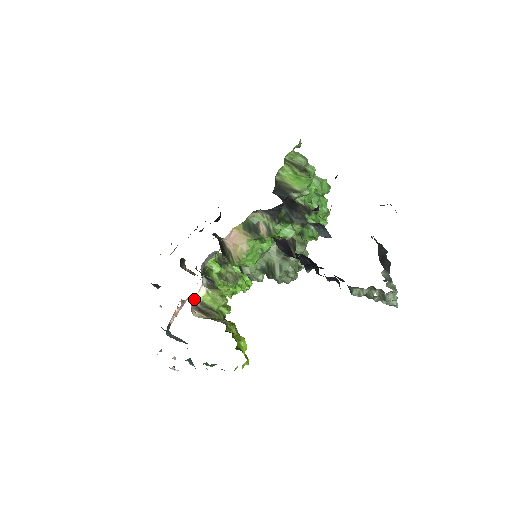
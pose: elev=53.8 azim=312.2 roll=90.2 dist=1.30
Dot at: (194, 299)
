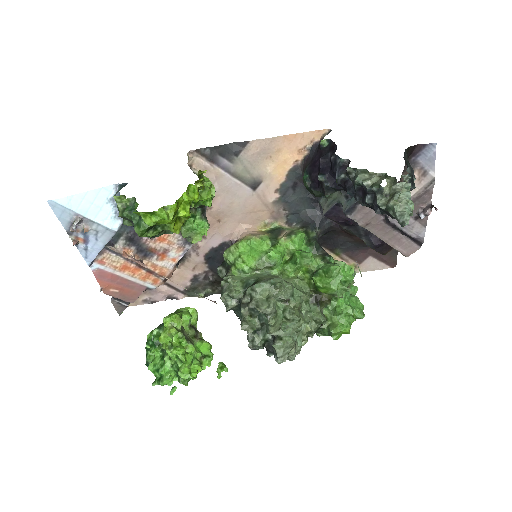
Dot at: (195, 169)
